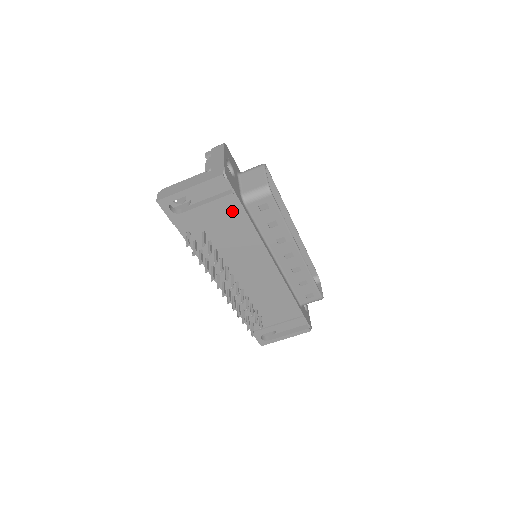
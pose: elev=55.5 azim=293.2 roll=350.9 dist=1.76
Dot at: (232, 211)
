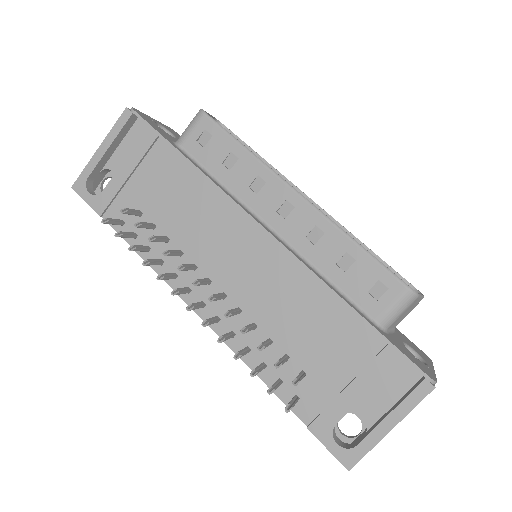
Dot at: (160, 158)
